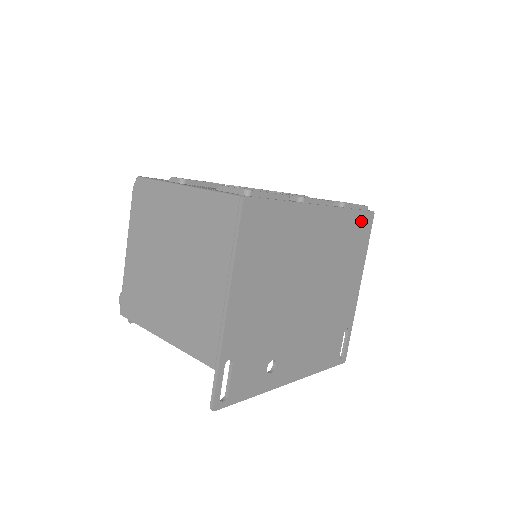
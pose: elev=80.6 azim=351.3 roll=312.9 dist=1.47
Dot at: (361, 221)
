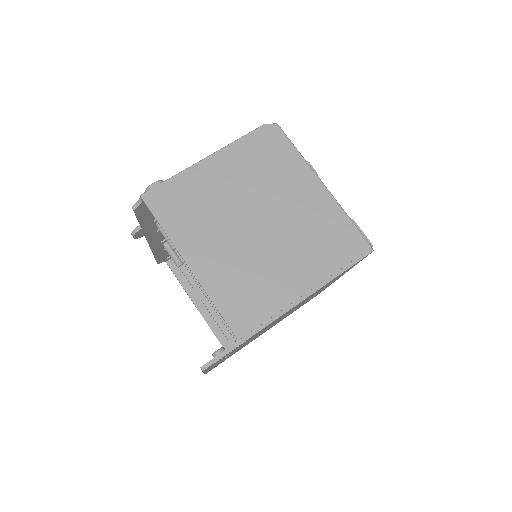
Dot at: (316, 295)
